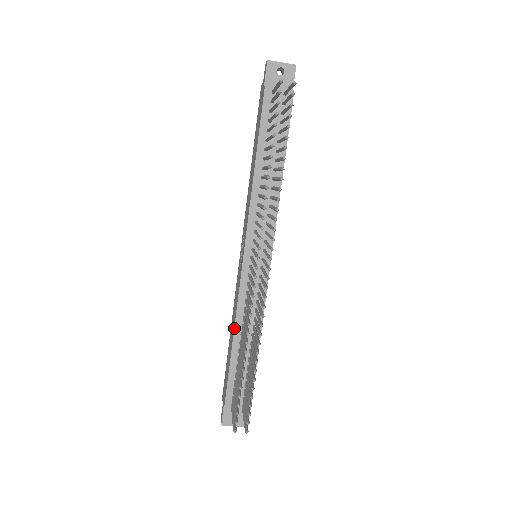
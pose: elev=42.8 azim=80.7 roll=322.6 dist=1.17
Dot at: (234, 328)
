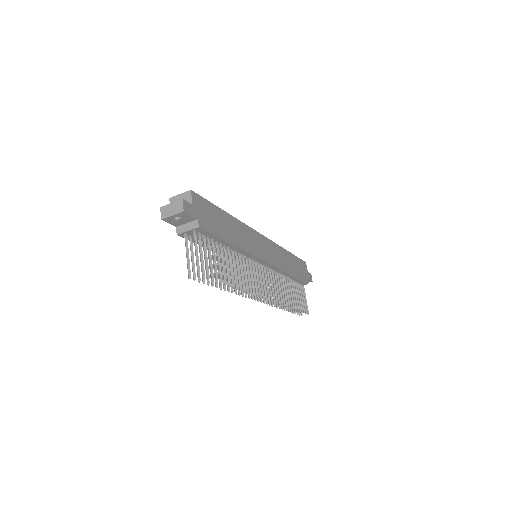
Dot at: occluded
